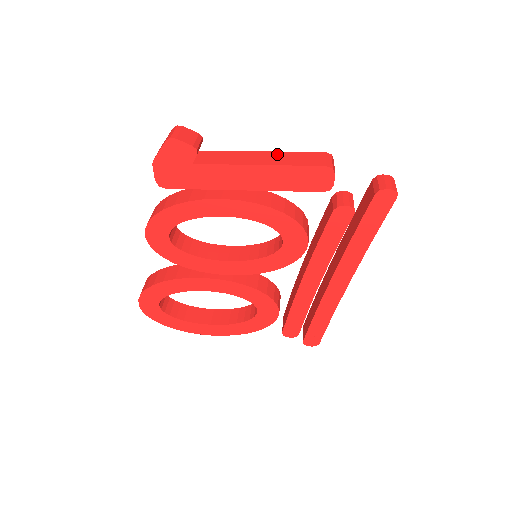
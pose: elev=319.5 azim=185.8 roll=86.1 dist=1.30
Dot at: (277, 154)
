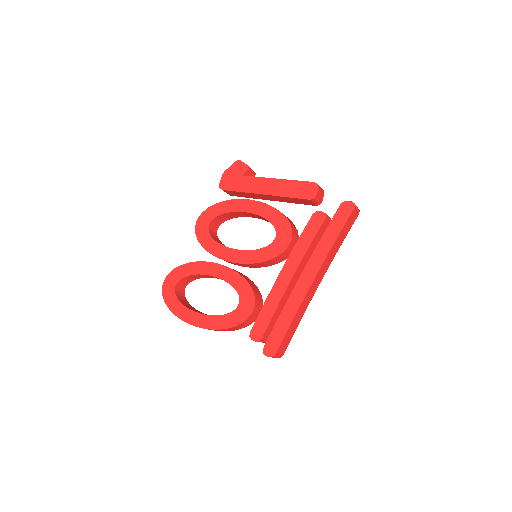
Dot at: occluded
